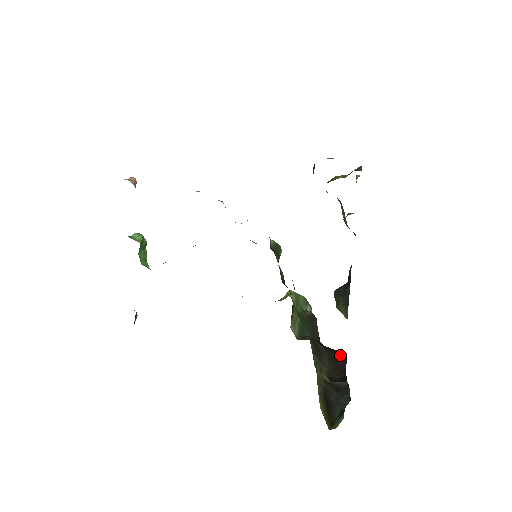
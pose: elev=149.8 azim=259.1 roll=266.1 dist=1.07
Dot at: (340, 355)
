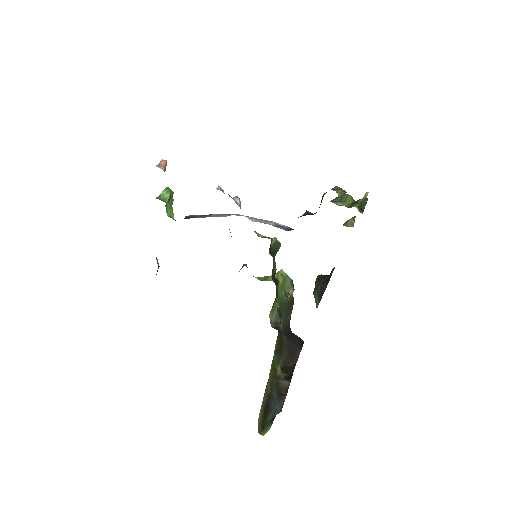
Dot at: (299, 344)
